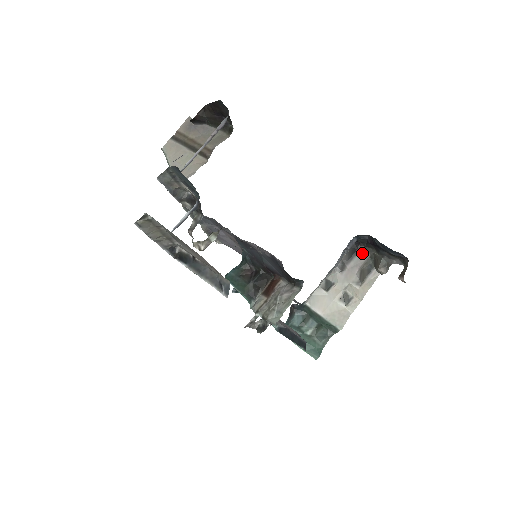
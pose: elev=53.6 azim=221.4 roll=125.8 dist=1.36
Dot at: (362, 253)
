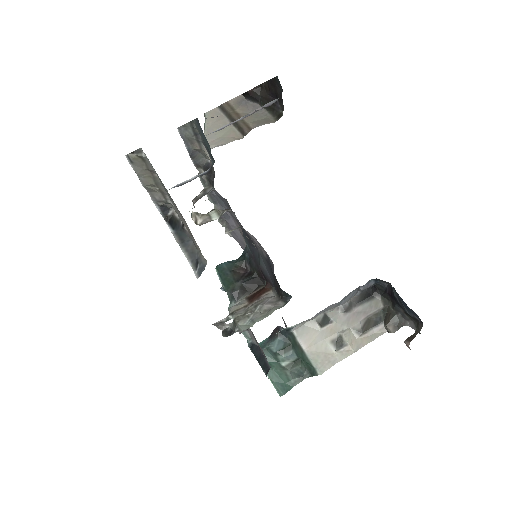
Dot at: (376, 301)
